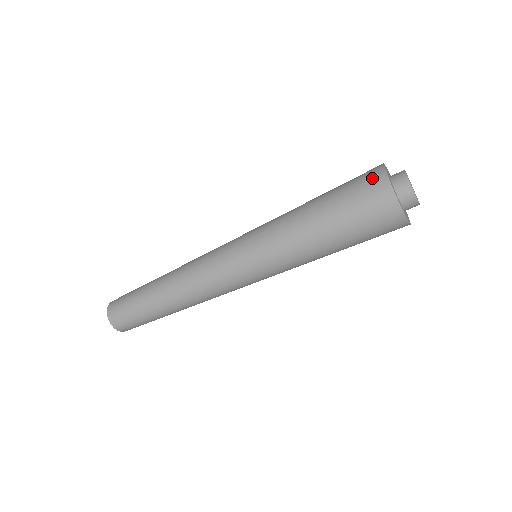
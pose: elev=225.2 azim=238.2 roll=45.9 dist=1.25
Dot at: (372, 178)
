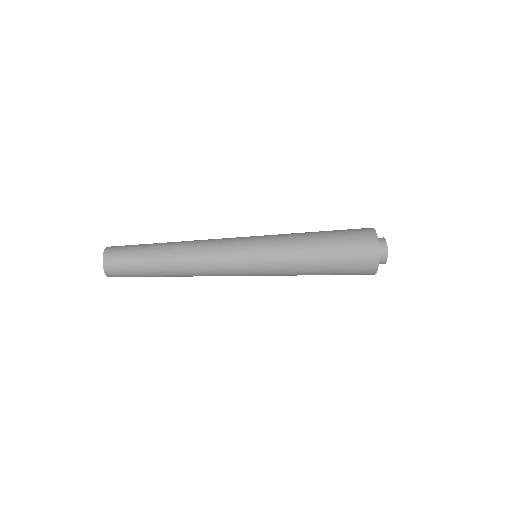
Dot at: (364, 230)
